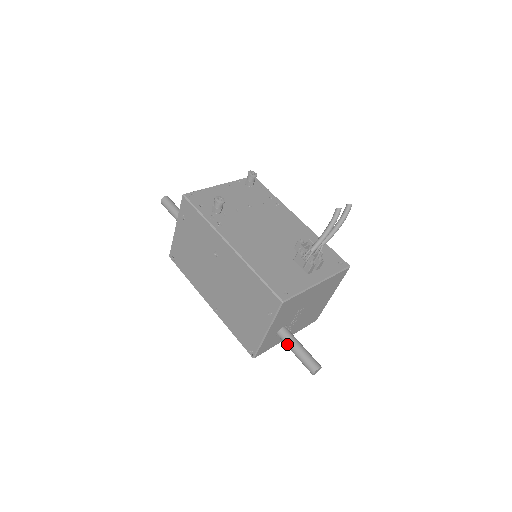
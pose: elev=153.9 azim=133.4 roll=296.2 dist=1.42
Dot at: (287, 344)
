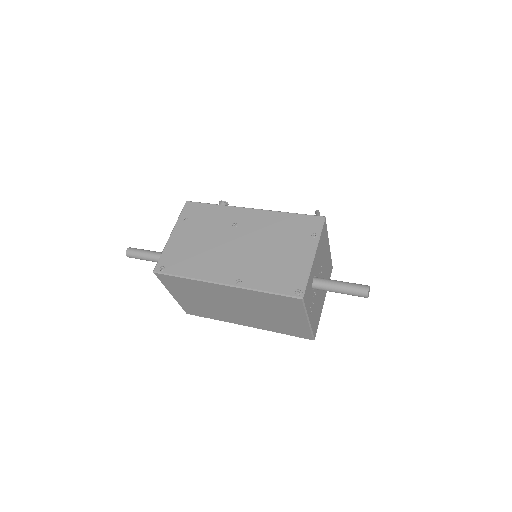
Dot at: (329, 282)
